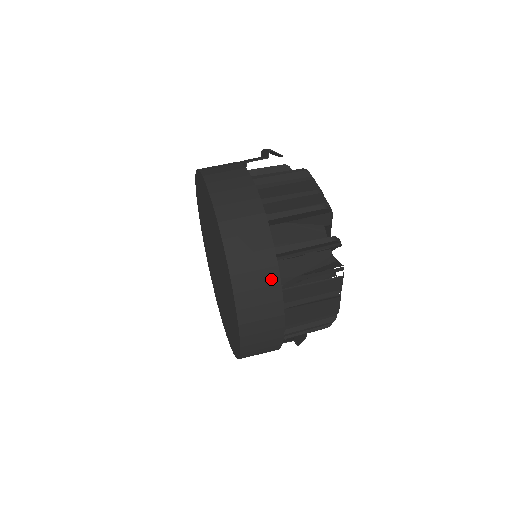
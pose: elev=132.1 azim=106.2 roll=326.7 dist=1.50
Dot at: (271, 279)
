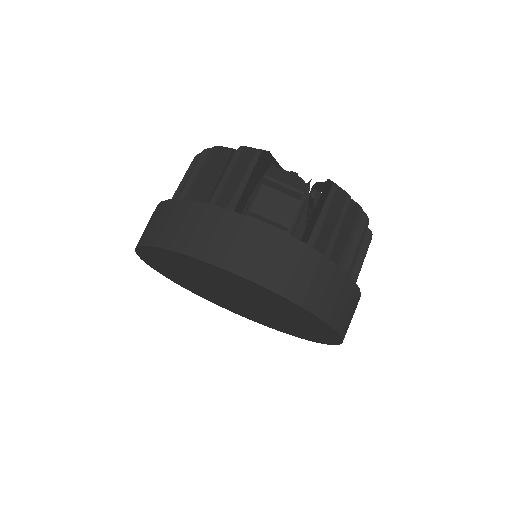
Dot at: occluded
